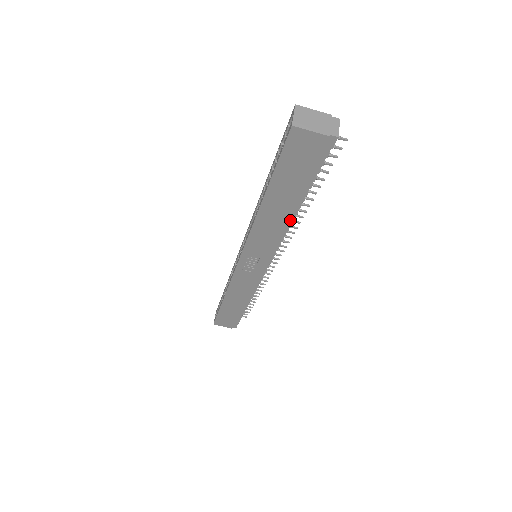
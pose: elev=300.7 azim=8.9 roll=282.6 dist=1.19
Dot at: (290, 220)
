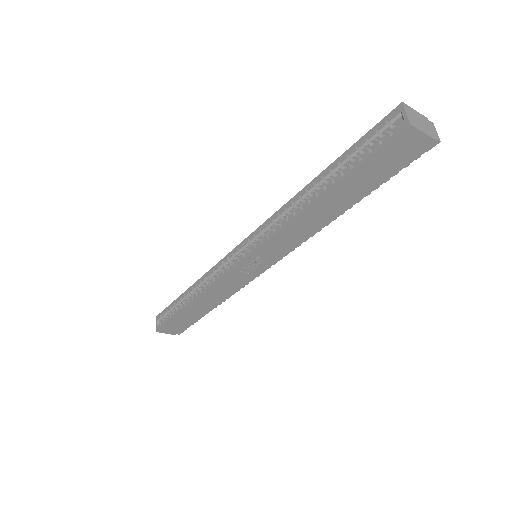
Dot at: (330, 220)
